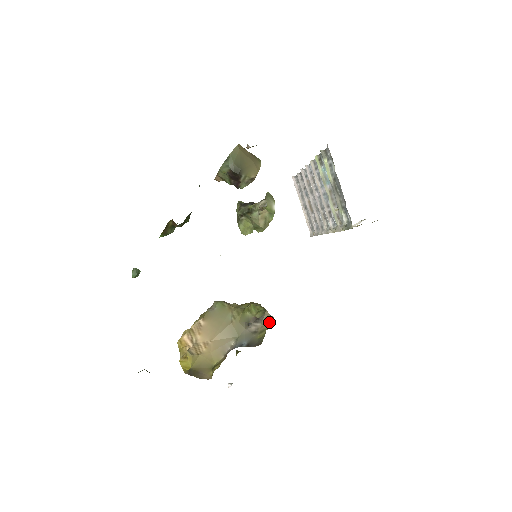
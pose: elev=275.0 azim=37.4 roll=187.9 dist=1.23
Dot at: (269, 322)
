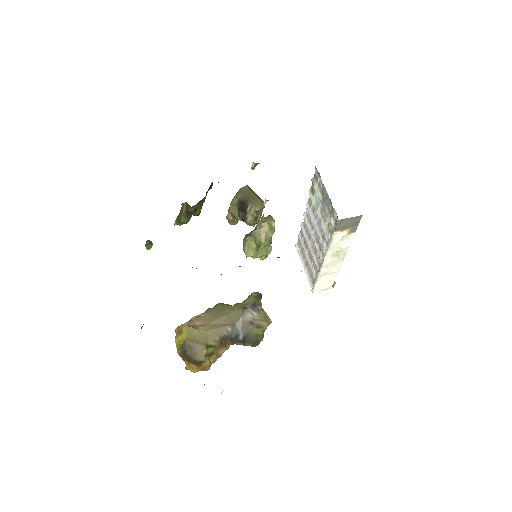
Dot at: (266, 320)
